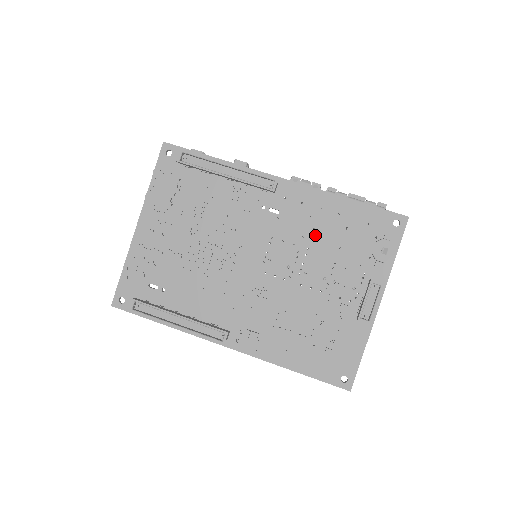
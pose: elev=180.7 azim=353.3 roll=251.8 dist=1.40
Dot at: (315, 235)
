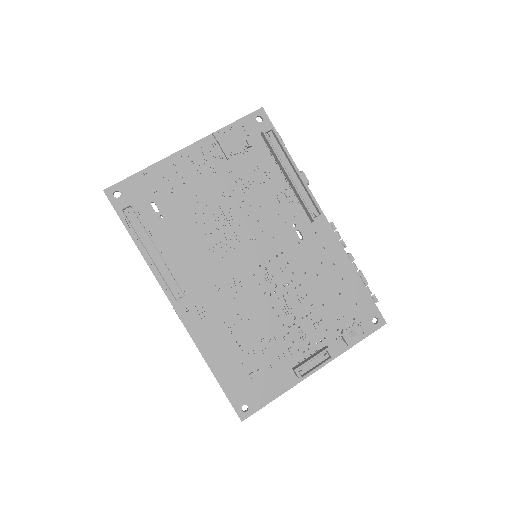
Dot at: (314, 279)
